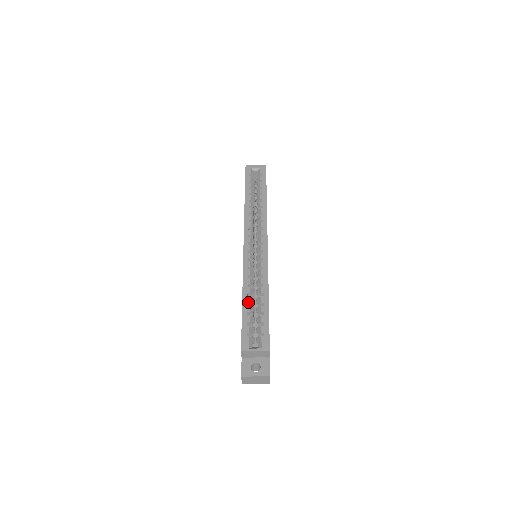
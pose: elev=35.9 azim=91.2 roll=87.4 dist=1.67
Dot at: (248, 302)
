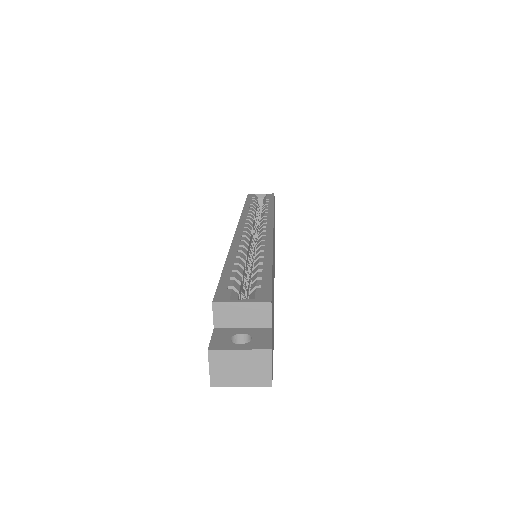
Dot at: (236, 262)
